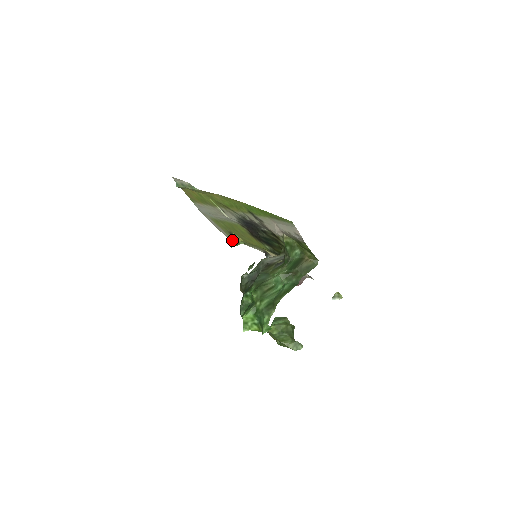
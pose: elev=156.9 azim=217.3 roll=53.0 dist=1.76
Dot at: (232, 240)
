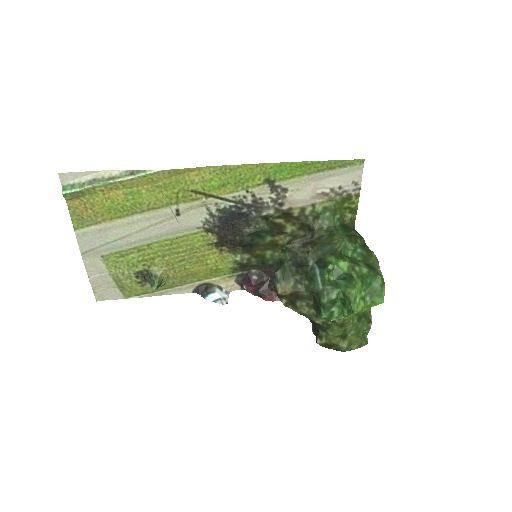
Dot at: (154, 278)
